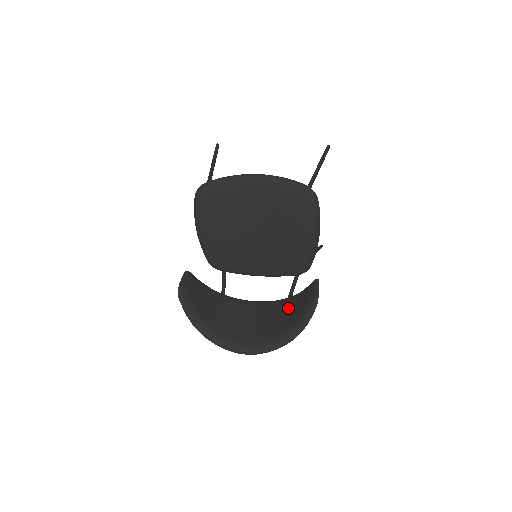
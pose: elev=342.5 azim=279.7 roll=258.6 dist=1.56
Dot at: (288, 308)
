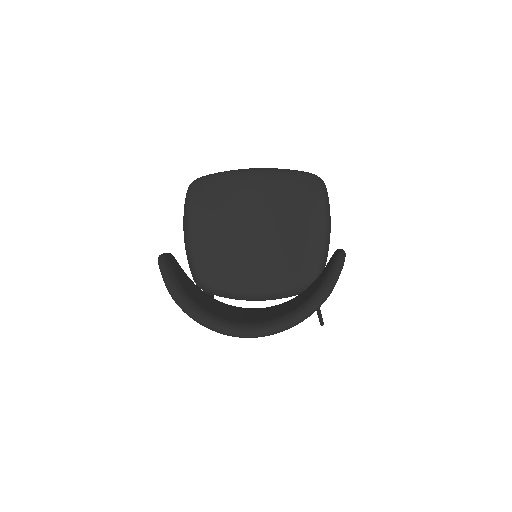
Dot at: (303, 293)
